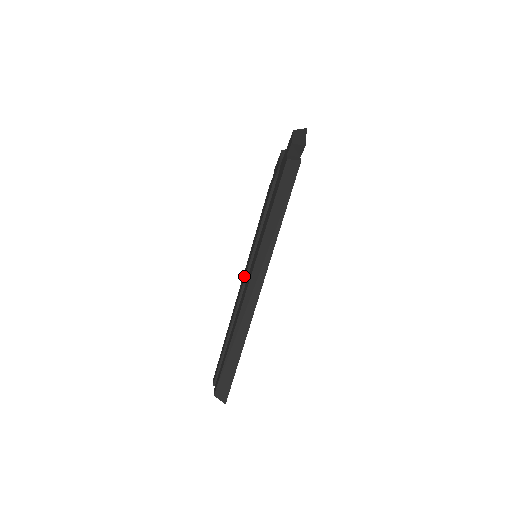
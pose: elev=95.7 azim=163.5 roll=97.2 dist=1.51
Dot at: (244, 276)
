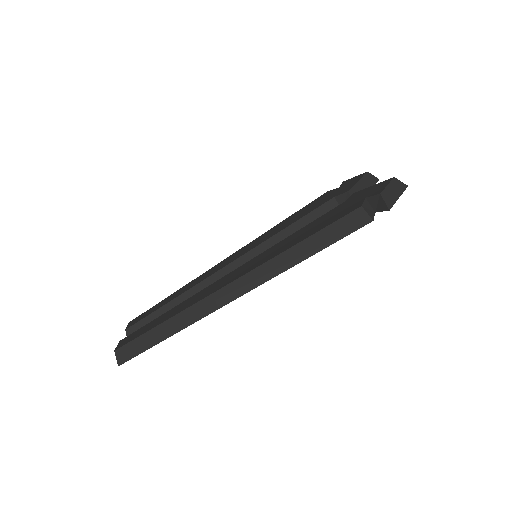
Dot at: (231, 259)
